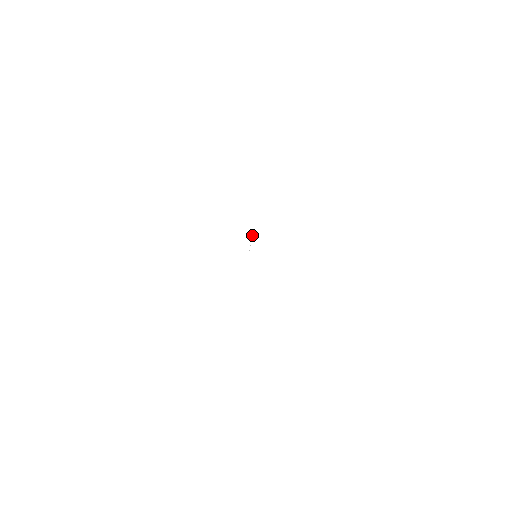
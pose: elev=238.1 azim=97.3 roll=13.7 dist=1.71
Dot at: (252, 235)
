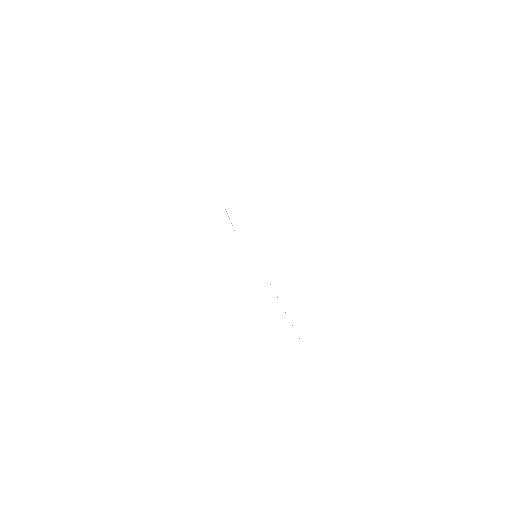
Dot at: (228, 216)
